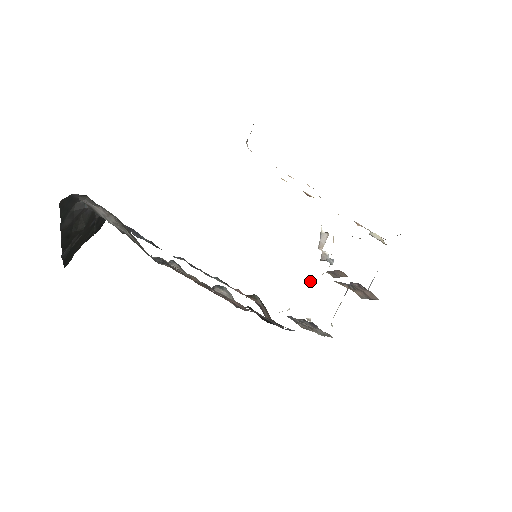
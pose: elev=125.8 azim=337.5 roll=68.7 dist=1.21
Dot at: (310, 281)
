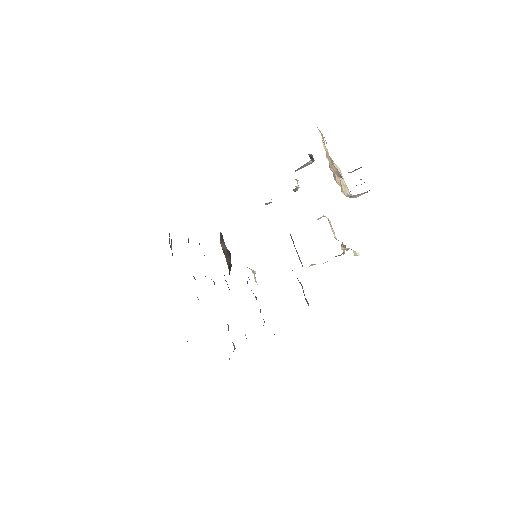
Dot at: (269, 203)
